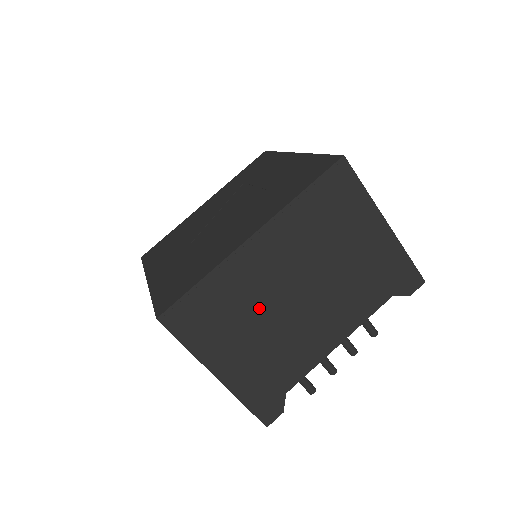
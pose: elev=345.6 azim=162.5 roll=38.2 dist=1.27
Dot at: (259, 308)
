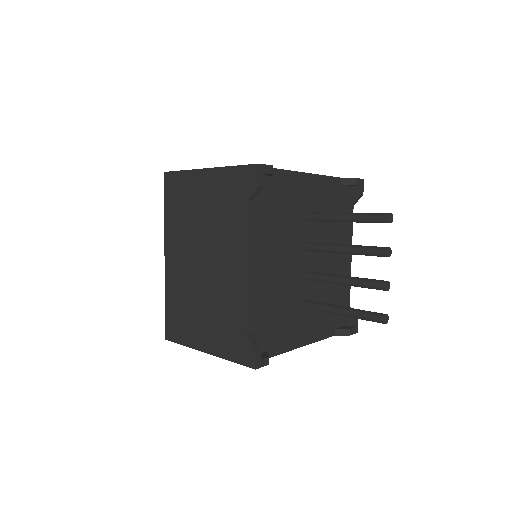
Dot at: (193, 291)
